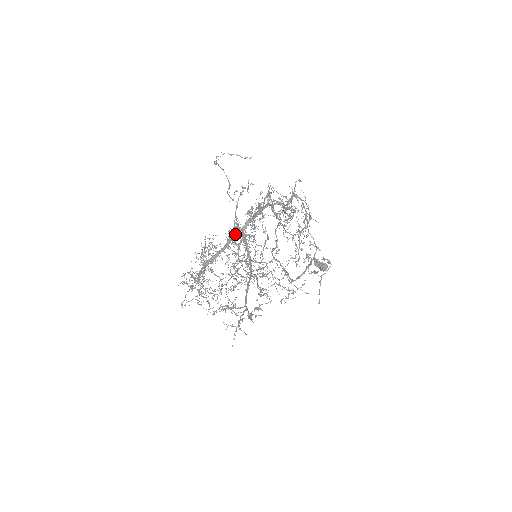
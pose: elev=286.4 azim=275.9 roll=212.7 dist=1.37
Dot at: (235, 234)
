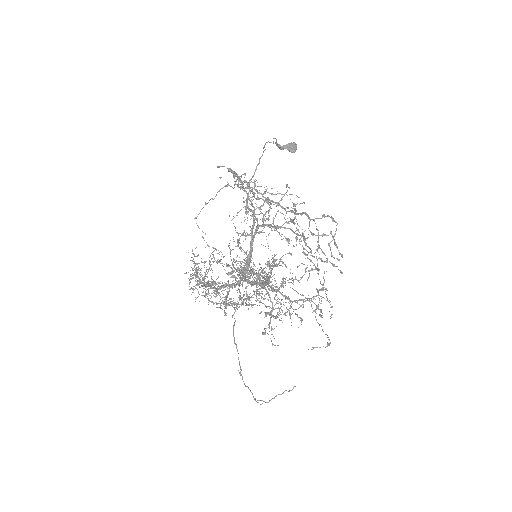
Dot at: (238, 284)
